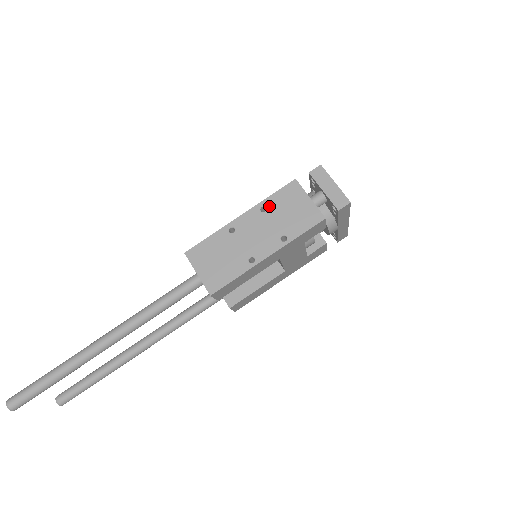
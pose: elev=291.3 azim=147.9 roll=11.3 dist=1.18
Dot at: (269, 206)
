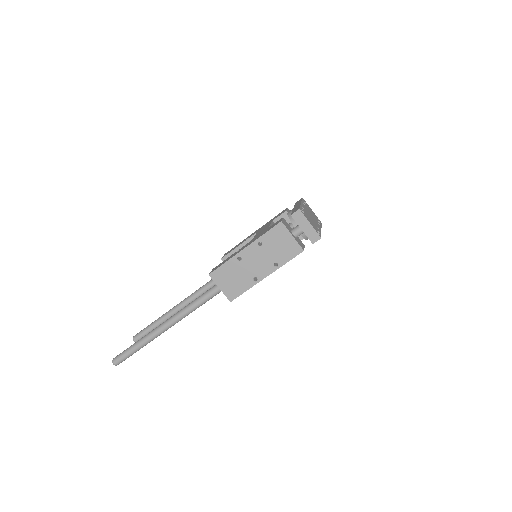
Dot at: (264, 242)
